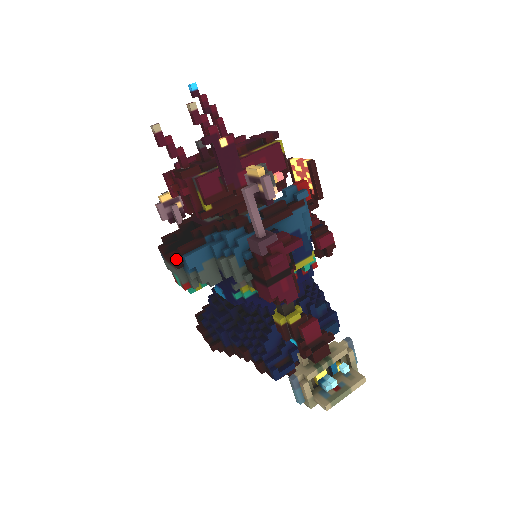
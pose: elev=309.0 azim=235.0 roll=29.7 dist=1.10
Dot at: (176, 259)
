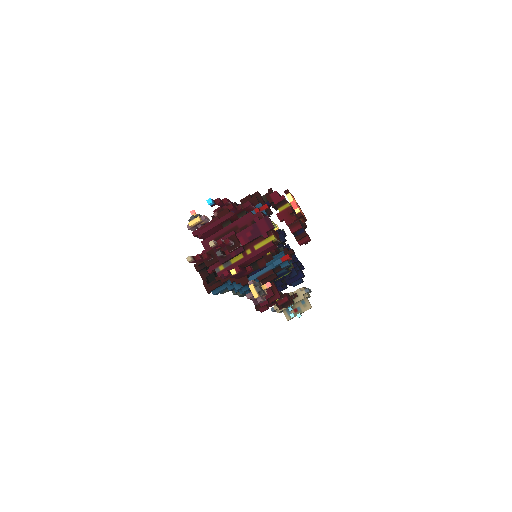
Dot at: (208, 293)
